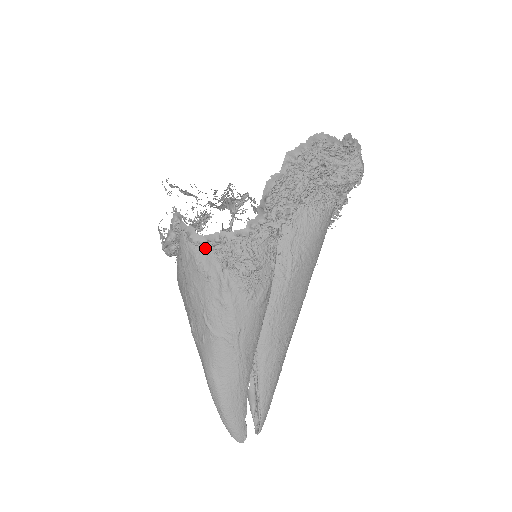
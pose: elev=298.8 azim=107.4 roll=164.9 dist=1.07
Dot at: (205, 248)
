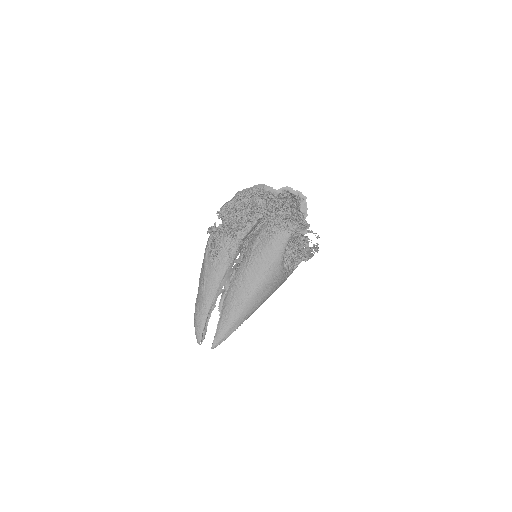
Dot at: occluded
